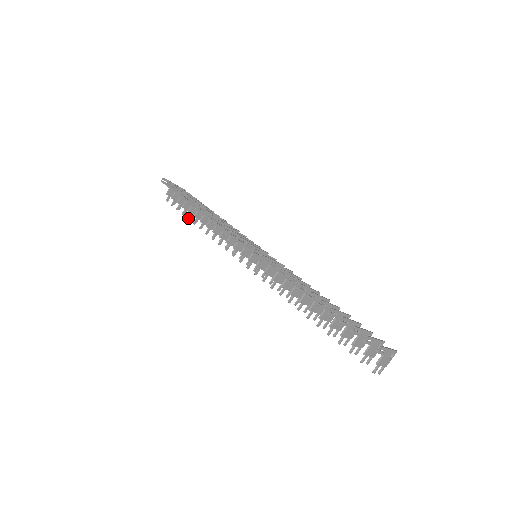
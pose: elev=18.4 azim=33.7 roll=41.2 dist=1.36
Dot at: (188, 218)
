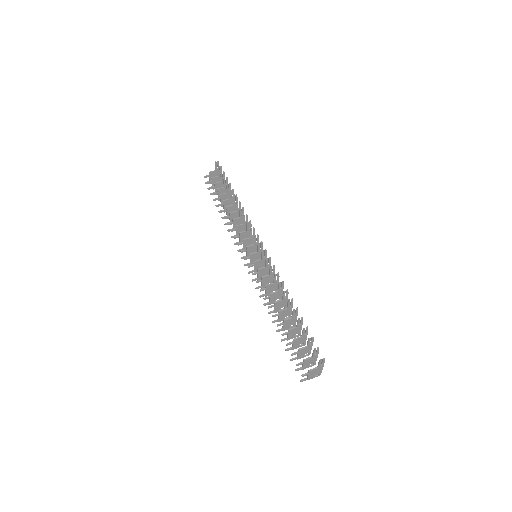
Dot at: (216, 199)
